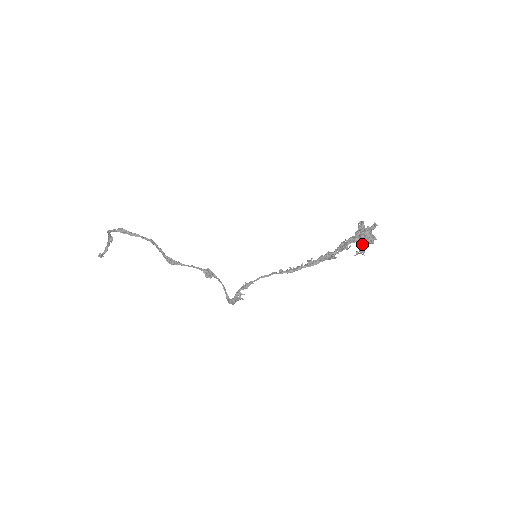
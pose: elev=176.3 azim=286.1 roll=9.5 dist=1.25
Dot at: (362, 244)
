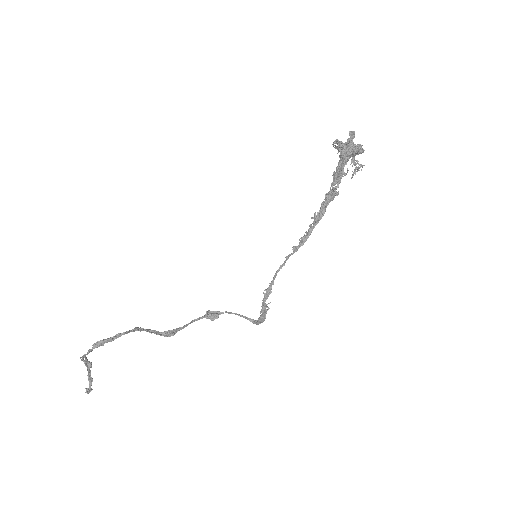
Dot at: (353, 160)
